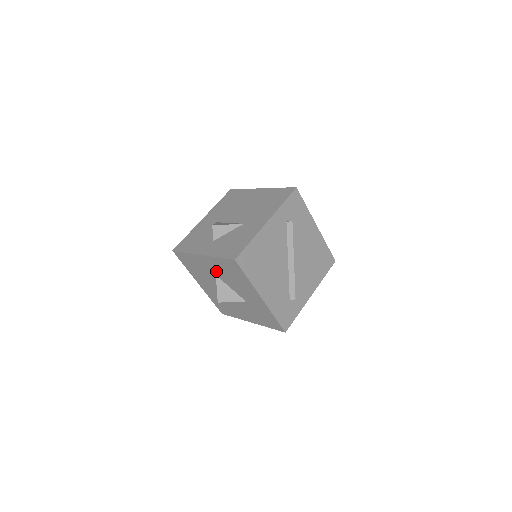
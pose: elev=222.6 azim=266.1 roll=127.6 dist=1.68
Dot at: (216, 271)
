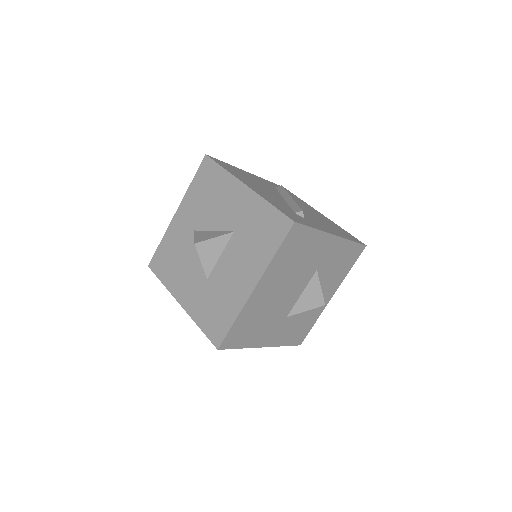
Dot at: (193, 220)
